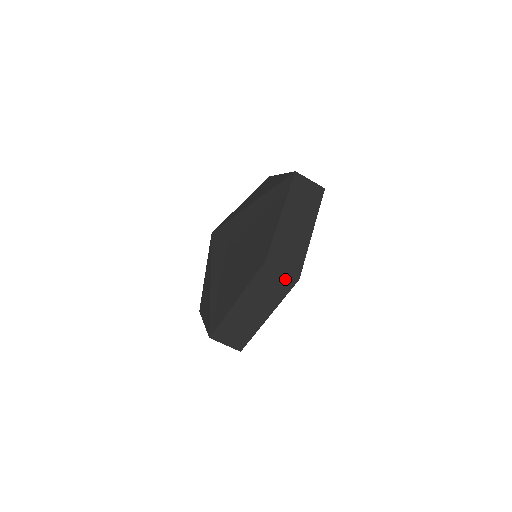
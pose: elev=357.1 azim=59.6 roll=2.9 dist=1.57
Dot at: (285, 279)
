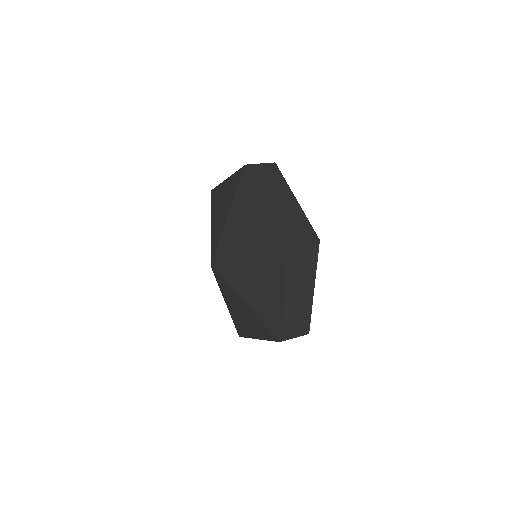
Dot at: (309, 248)
